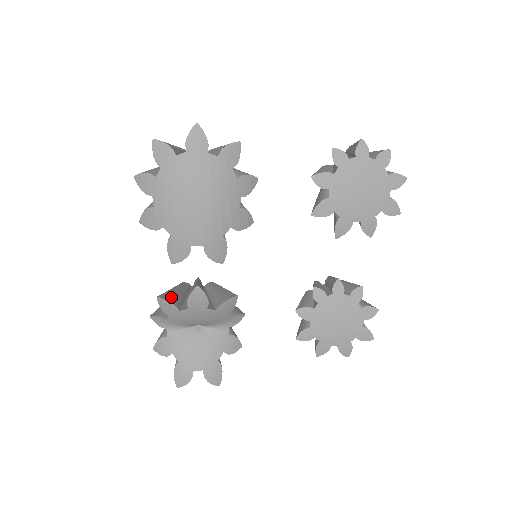
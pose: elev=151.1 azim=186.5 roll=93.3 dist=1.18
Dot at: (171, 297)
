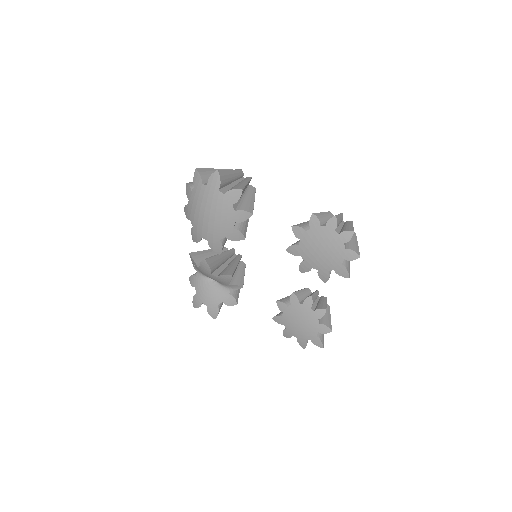
Dot at: (199, 256)
